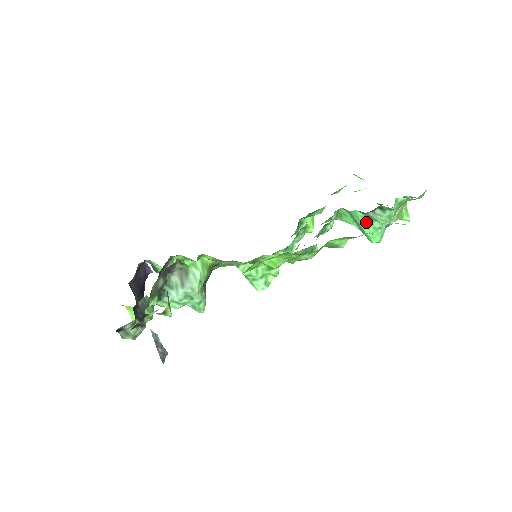
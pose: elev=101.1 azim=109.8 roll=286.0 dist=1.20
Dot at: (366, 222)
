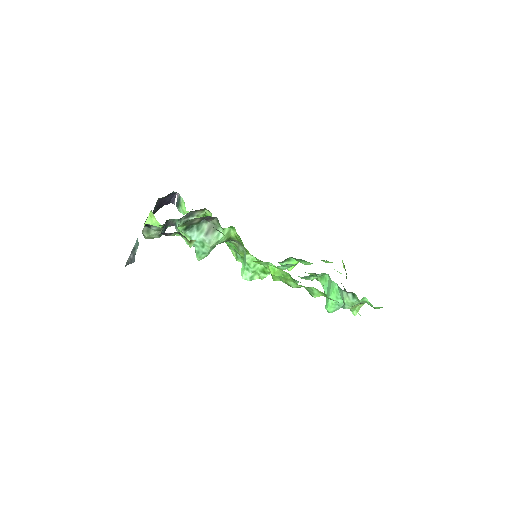
Dot at: (335, 295)
